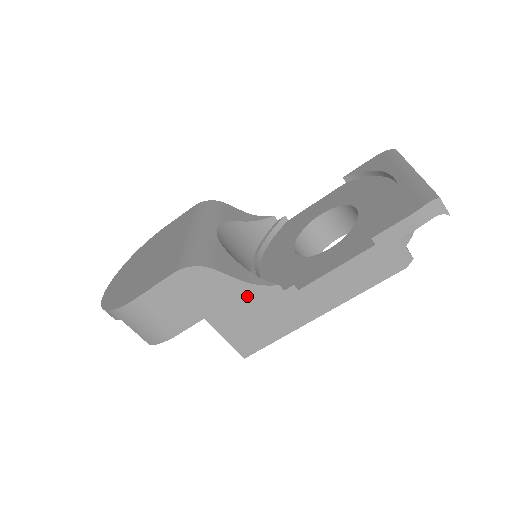
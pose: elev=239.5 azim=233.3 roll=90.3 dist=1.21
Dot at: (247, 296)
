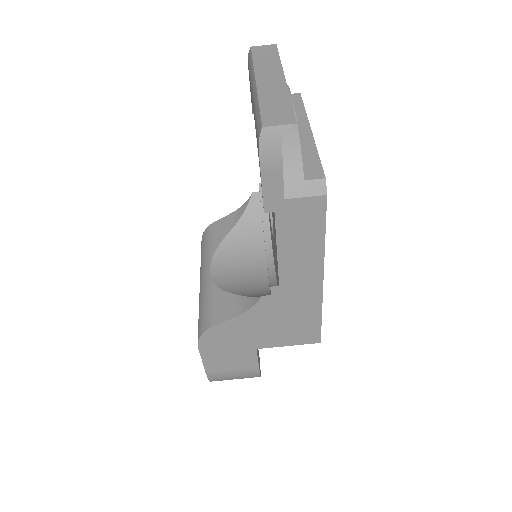
Dot at: (256, 319)
